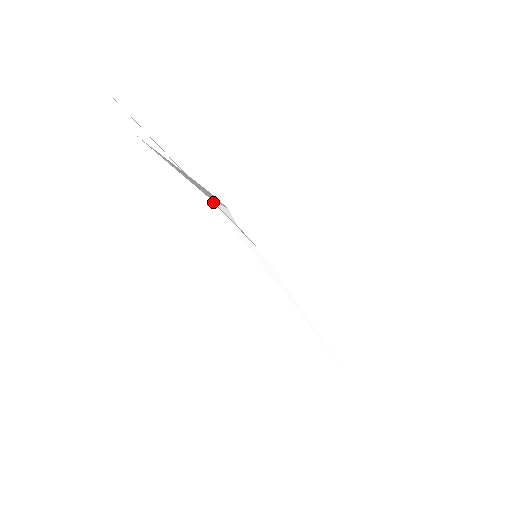
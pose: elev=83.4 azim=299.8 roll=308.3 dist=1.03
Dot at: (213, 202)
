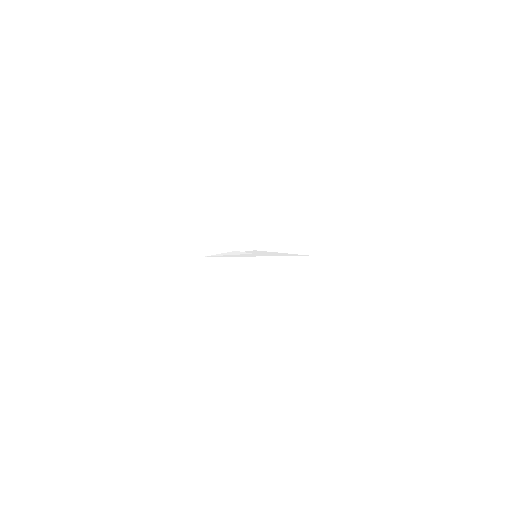
Dot at: (208, 256)
